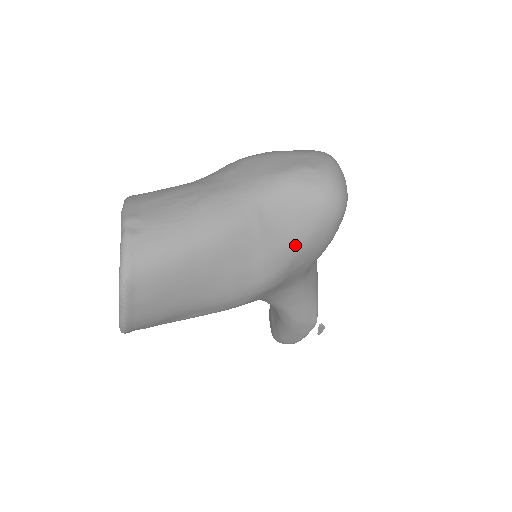
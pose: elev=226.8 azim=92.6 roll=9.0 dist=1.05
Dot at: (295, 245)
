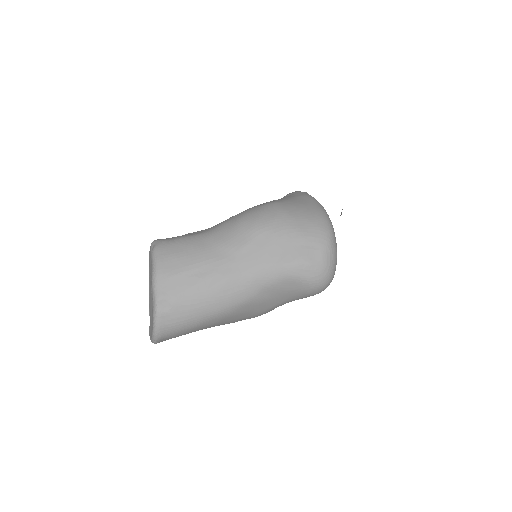
Dot at: (284, 303)
